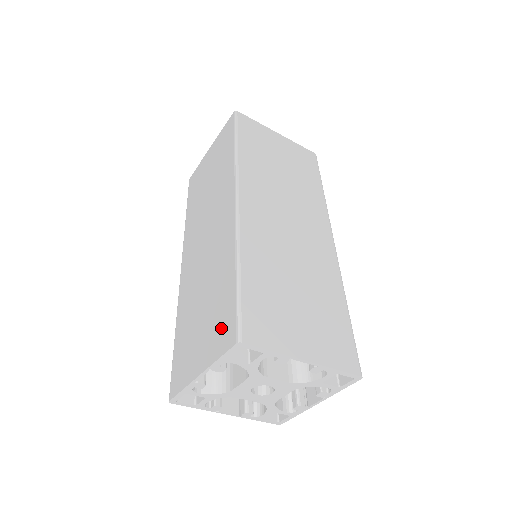
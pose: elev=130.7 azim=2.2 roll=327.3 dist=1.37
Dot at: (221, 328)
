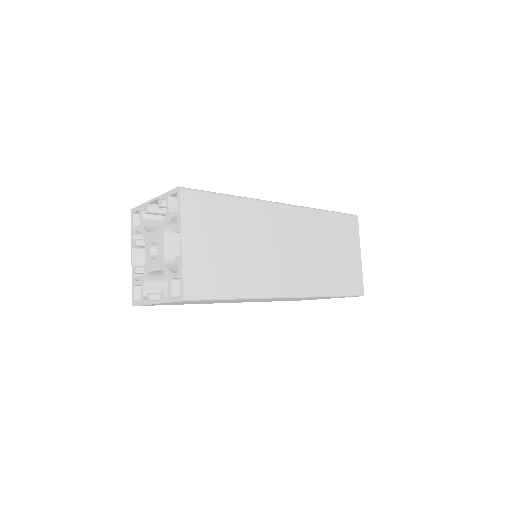
Dot at: occluded
